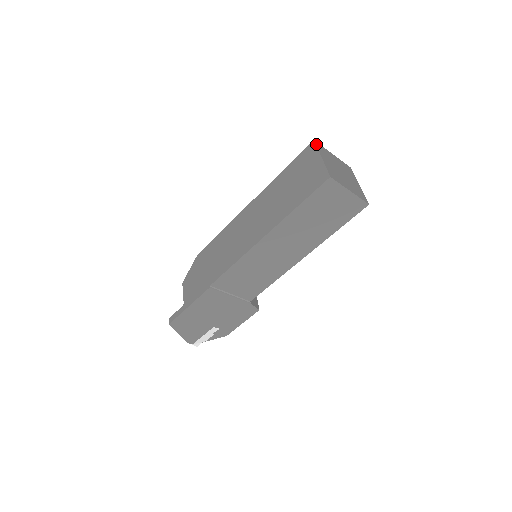
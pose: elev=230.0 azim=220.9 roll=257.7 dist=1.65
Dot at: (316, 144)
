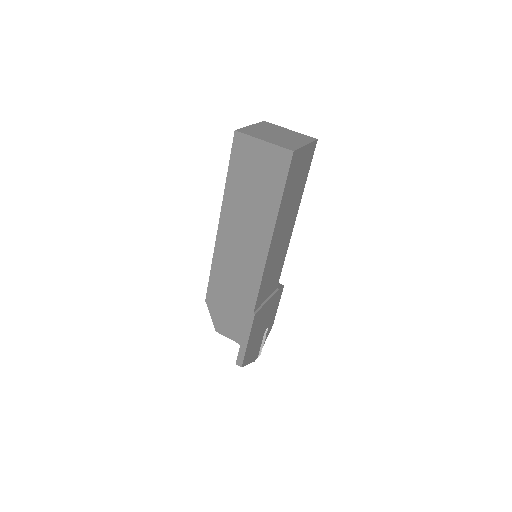
Dot at: (241, 132)
